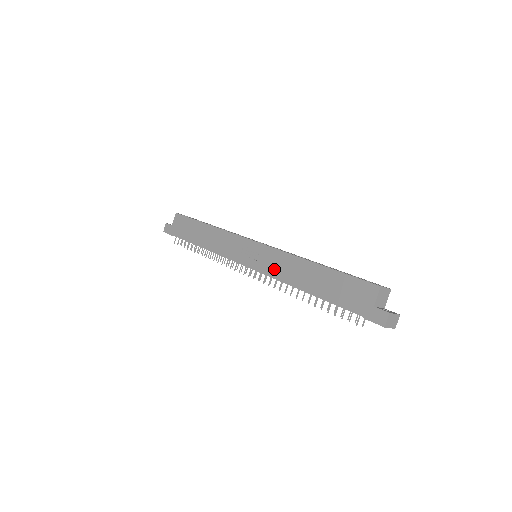
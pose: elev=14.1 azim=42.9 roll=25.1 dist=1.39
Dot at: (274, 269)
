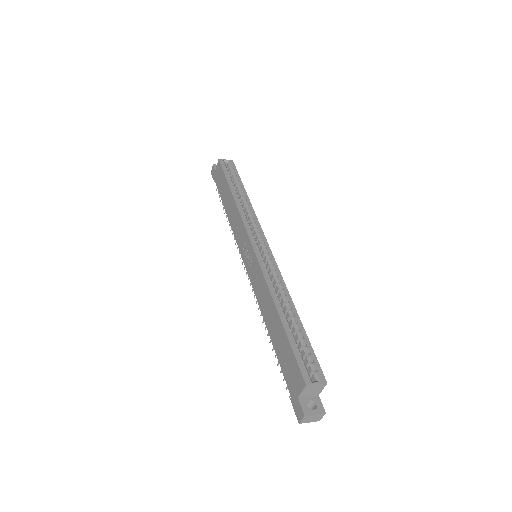
Dot at: (256, 288)
